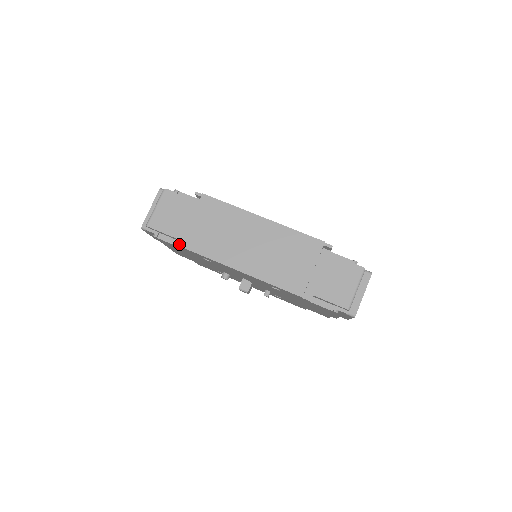
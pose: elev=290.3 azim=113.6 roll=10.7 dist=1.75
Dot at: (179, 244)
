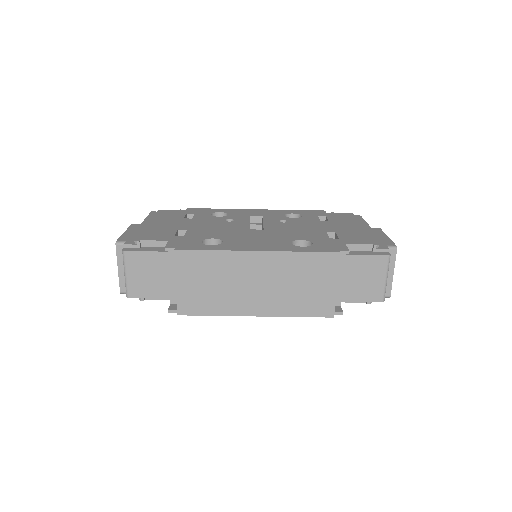
Dot at: (177, 313)
